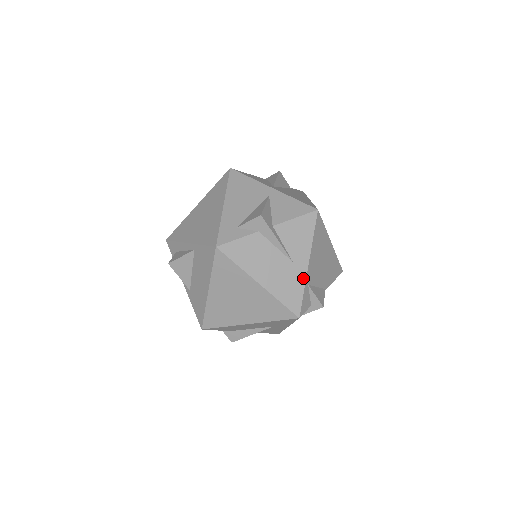
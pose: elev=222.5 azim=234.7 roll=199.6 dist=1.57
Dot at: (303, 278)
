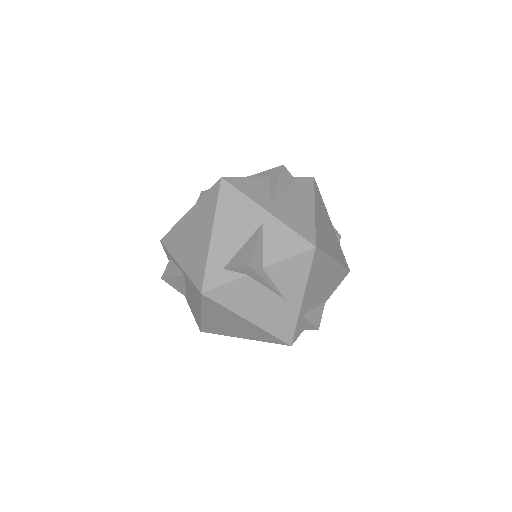
Dot at: (296, 312)
